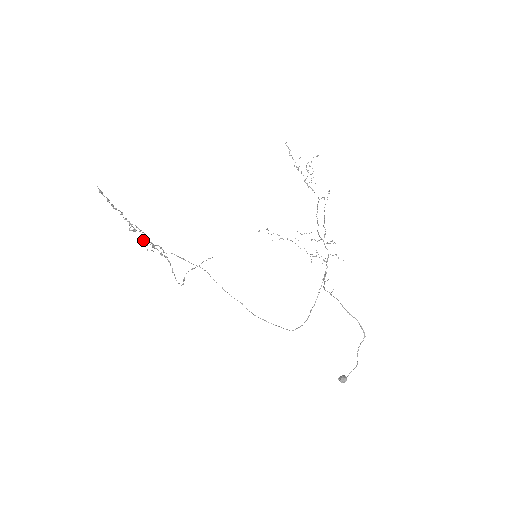
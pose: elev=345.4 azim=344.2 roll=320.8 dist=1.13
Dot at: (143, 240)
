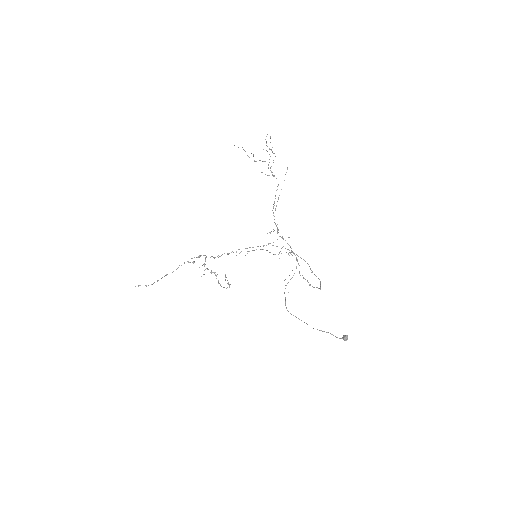
Dot at: occluded
